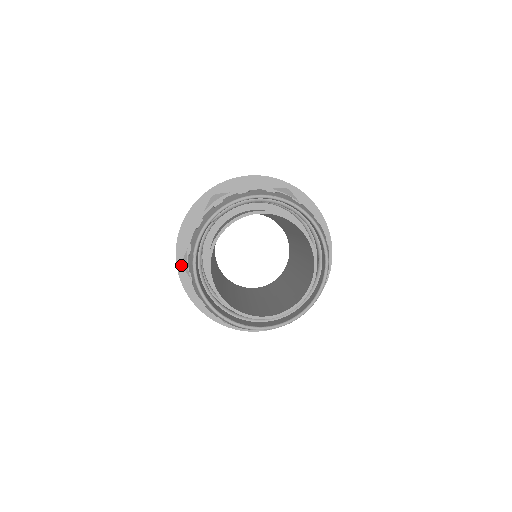
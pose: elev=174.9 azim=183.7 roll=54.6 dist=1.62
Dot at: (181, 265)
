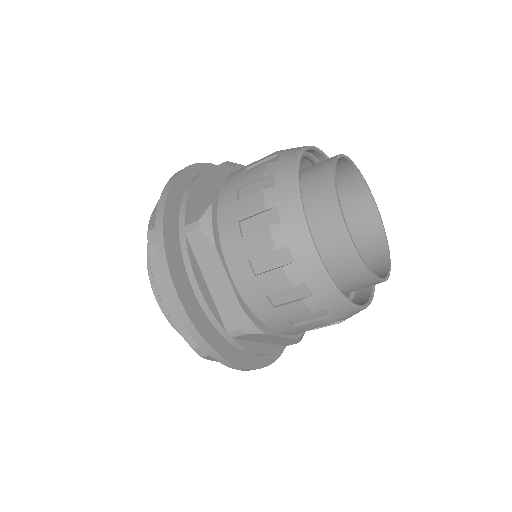
Dot at: (168, 238)
